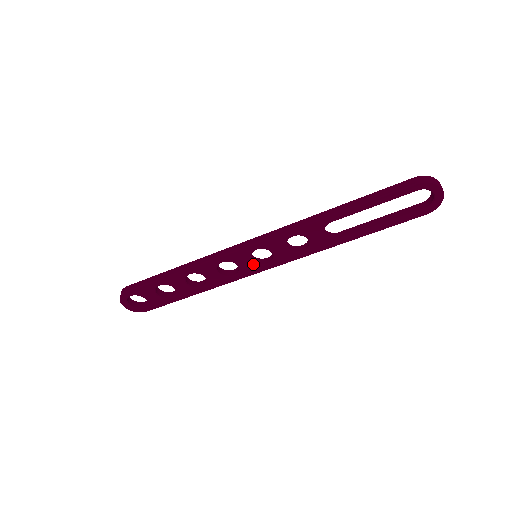
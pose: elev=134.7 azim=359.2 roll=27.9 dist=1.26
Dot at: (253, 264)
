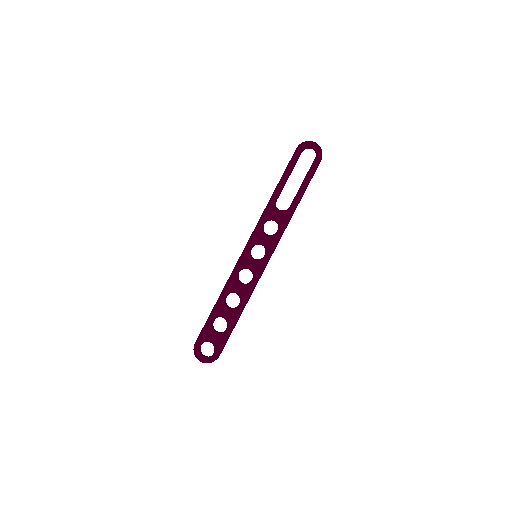
Dot at: (257, 261)
